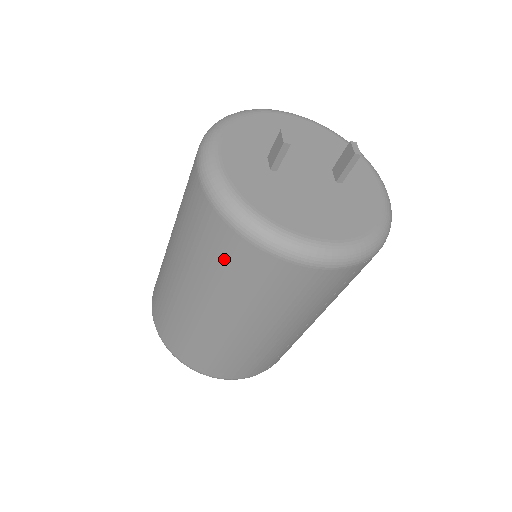
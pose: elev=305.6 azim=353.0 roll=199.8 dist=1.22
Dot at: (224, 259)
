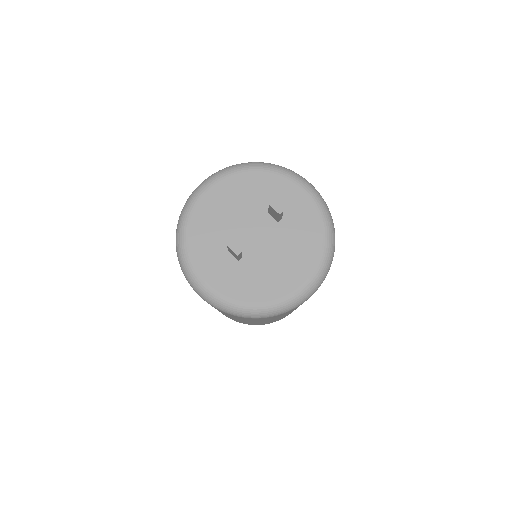
Dot at: occluded
